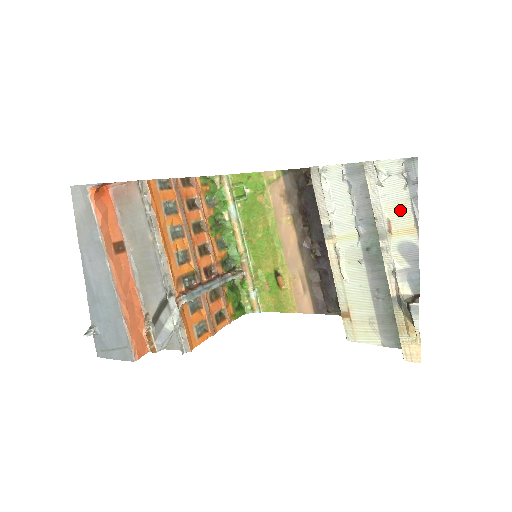
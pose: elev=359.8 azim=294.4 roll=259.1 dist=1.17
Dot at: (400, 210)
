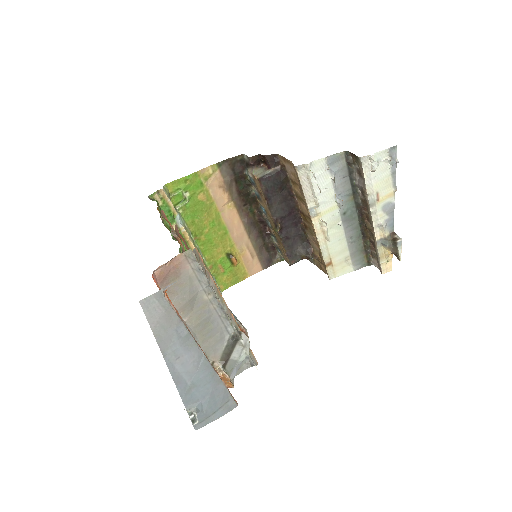
Dot at: (385, 184)
